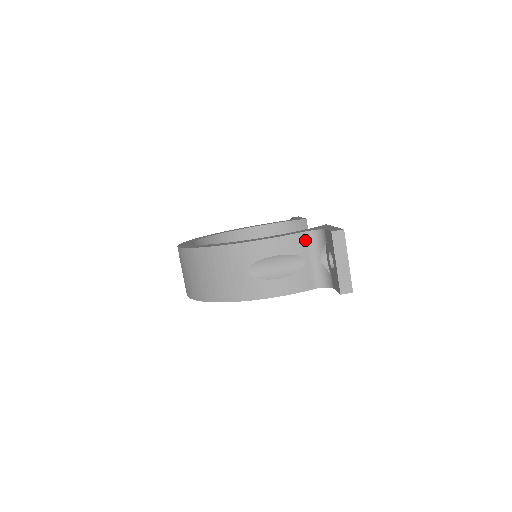
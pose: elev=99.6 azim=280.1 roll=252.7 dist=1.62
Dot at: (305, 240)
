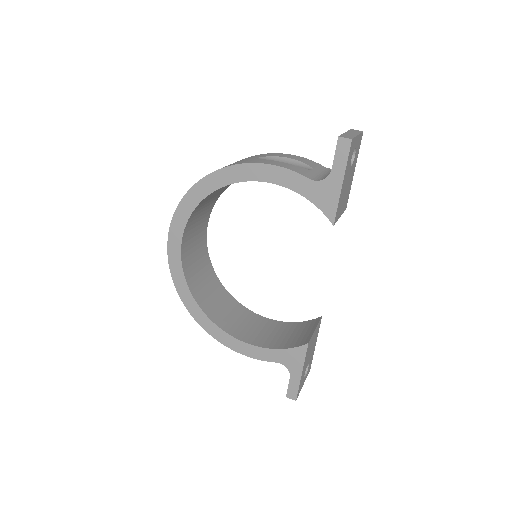
Dot at: (322, 168)
